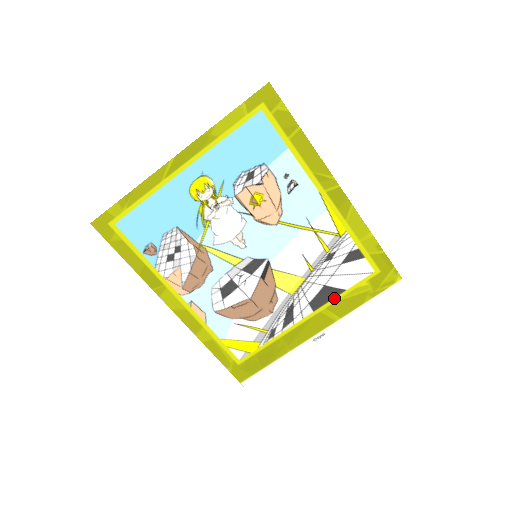
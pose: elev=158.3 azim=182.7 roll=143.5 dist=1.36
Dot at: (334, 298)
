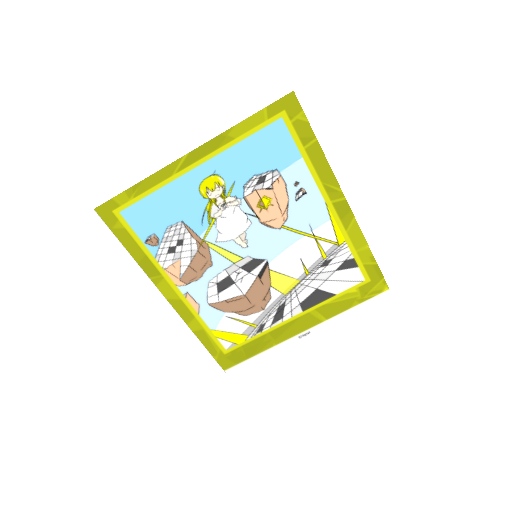
Dot at: (324, 301)
